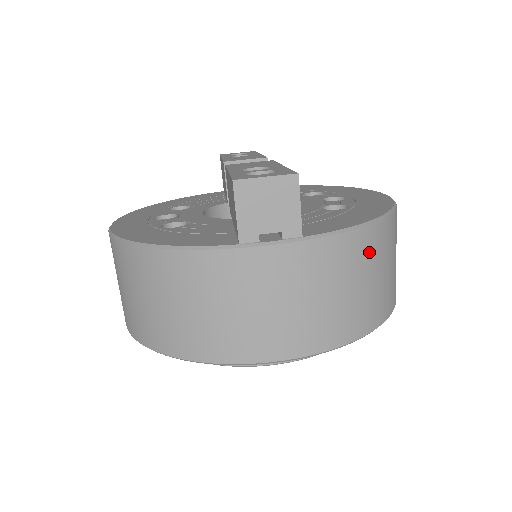
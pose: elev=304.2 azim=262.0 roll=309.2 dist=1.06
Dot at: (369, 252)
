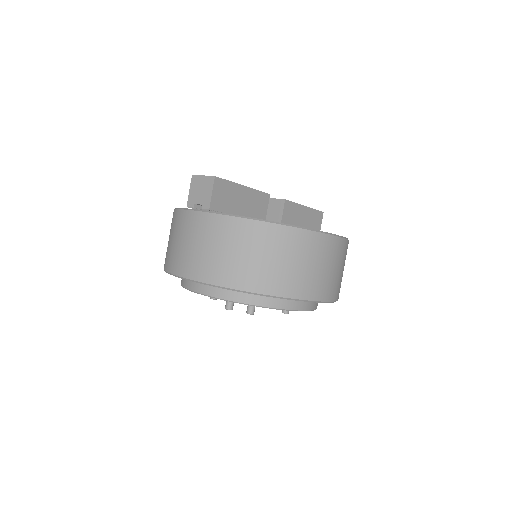
Dot at: (252, 237)
